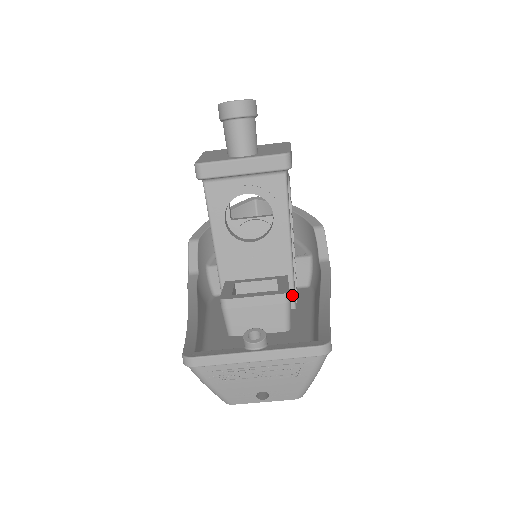
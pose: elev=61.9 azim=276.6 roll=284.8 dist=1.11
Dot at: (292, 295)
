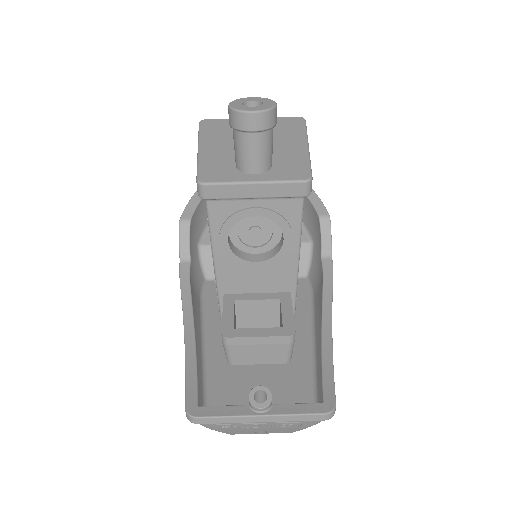
Dot at: (293, 309)
